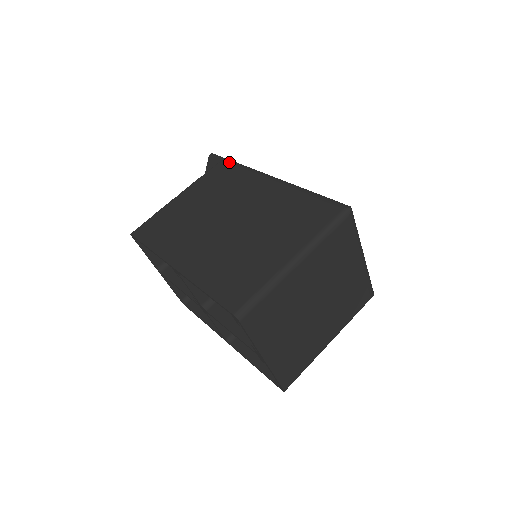
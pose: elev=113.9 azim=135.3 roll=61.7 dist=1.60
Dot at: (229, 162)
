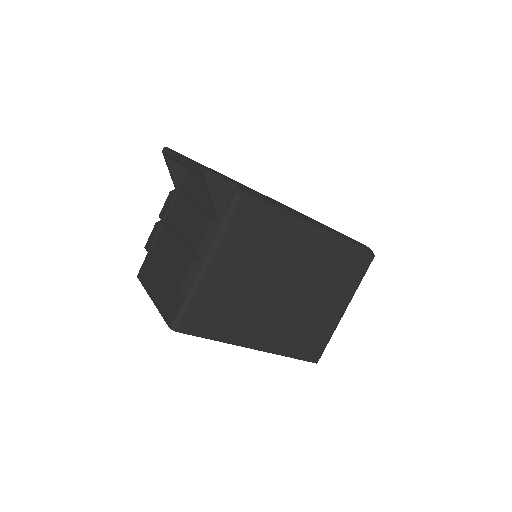
Dot at: (252, 203)
